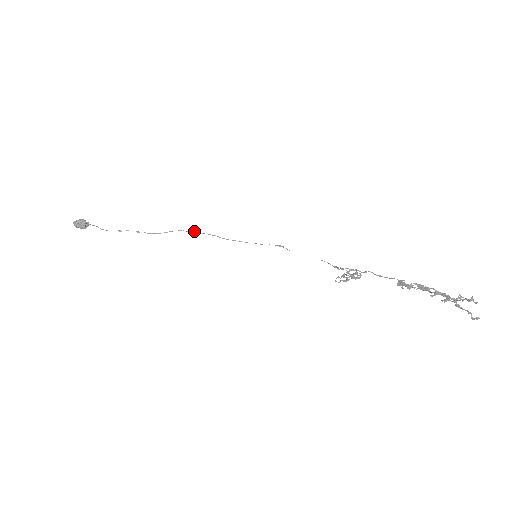
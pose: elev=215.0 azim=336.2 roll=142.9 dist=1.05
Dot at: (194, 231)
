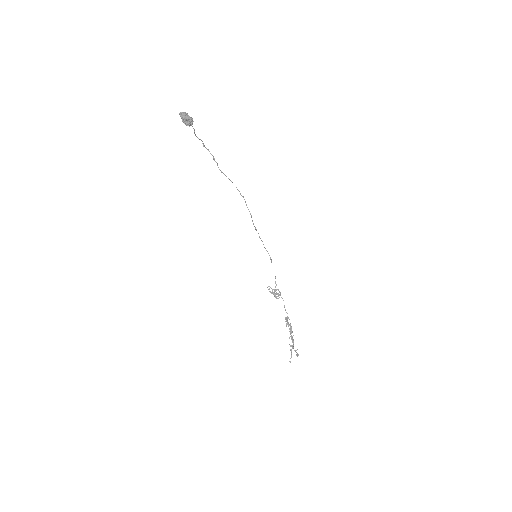
Dot at: occluded
